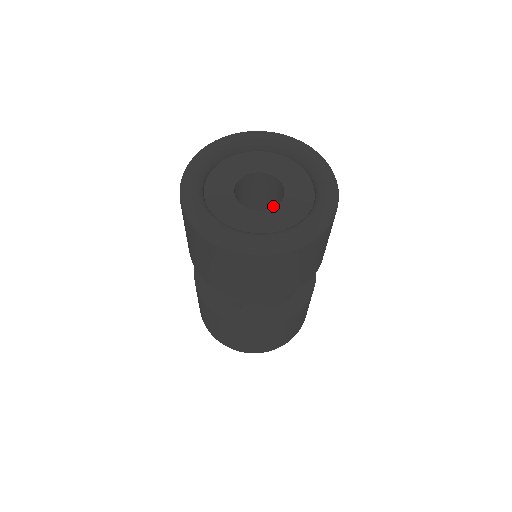
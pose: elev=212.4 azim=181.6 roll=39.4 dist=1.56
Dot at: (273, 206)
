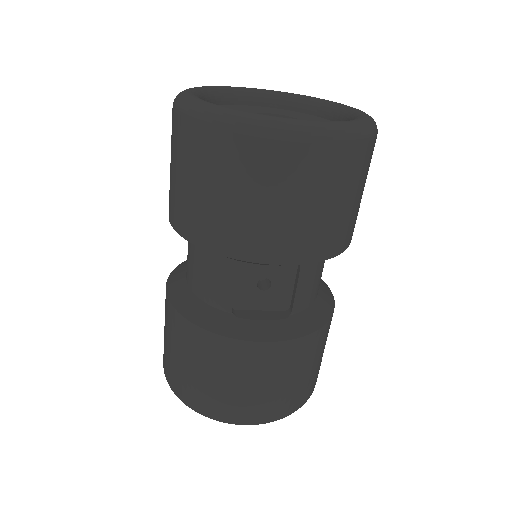
Dot at: occluded
